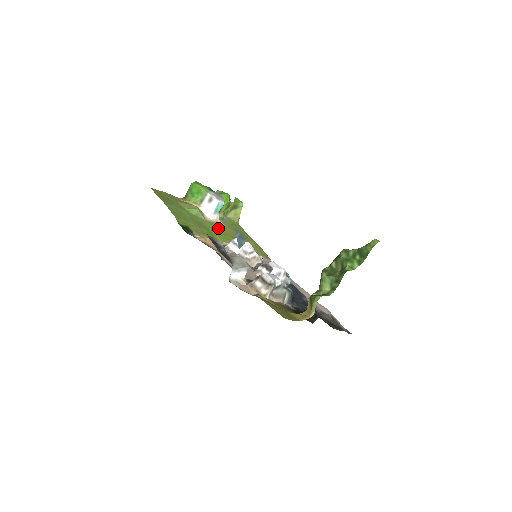
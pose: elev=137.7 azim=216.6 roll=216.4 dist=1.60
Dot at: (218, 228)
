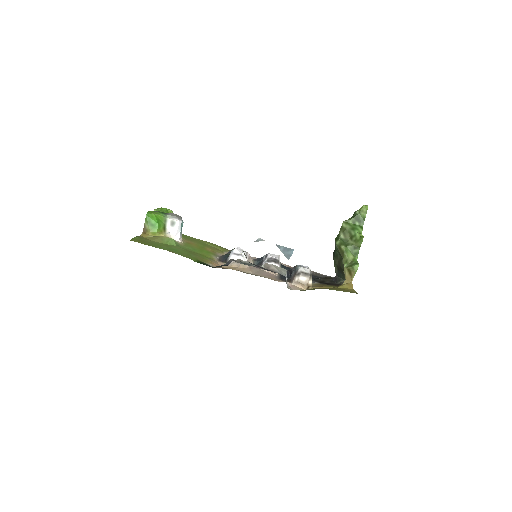
Dot at: (192, 247)
